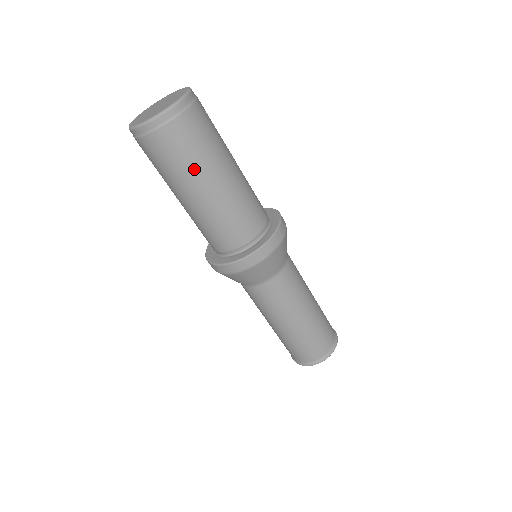
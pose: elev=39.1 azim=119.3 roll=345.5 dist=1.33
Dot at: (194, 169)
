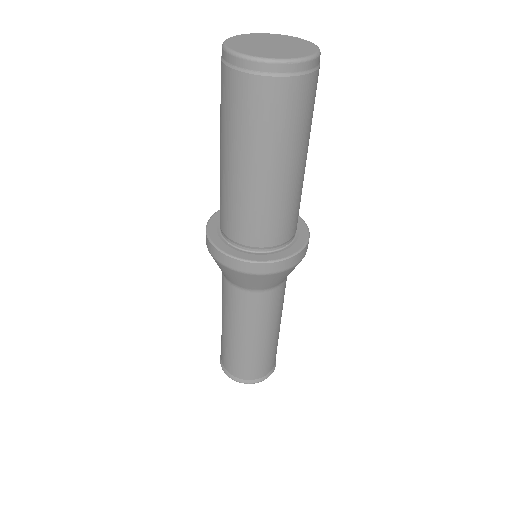
Dot at: (283, 143)
